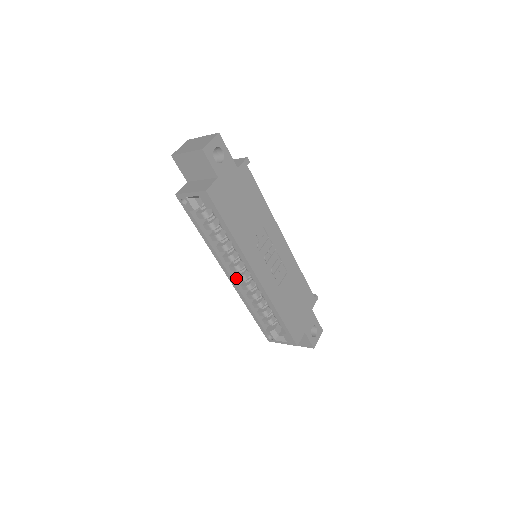
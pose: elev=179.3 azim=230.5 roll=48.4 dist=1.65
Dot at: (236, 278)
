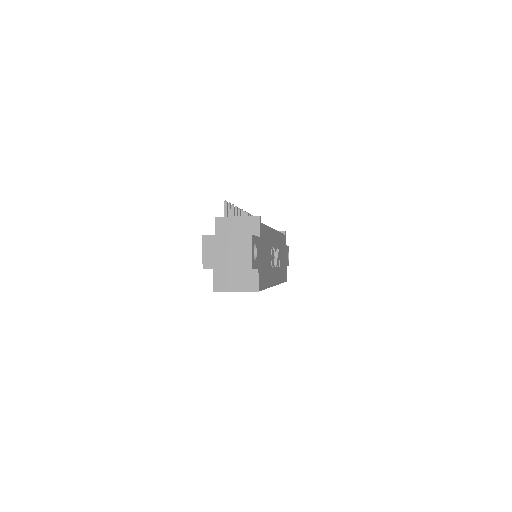
Dot at: occluded
